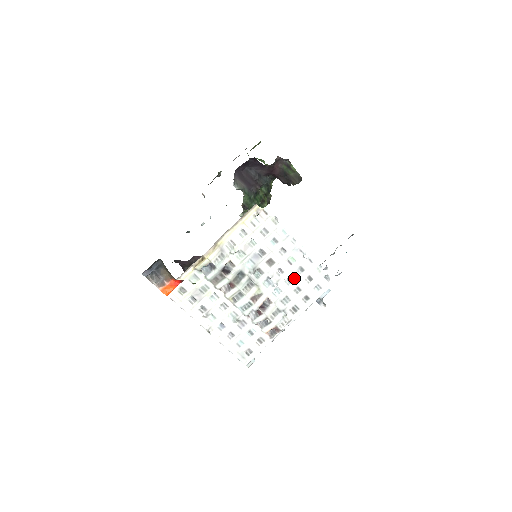
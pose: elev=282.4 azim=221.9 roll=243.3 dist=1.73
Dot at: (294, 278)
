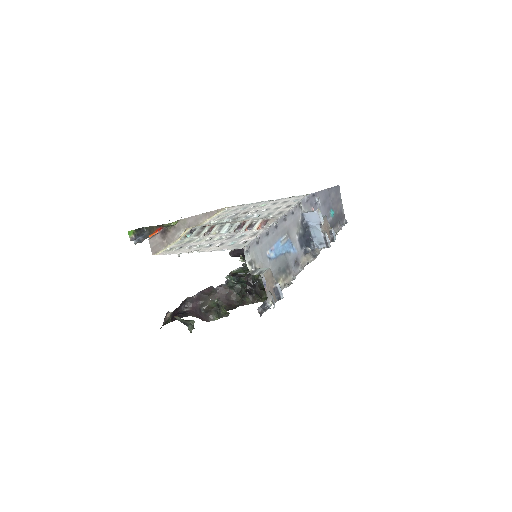
Dot at: (270, 207)
